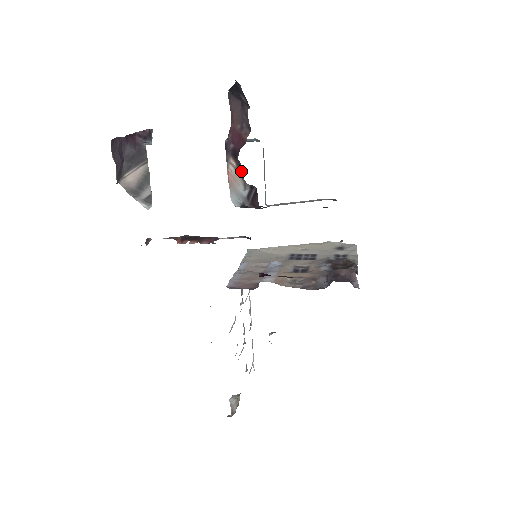
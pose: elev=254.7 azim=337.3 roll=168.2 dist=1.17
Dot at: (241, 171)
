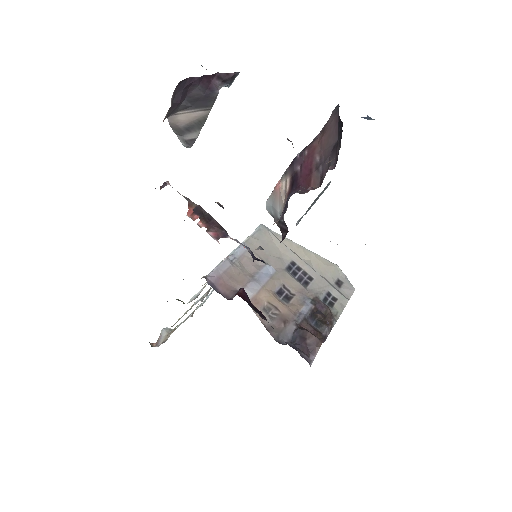
Dot at: (284, 211)
